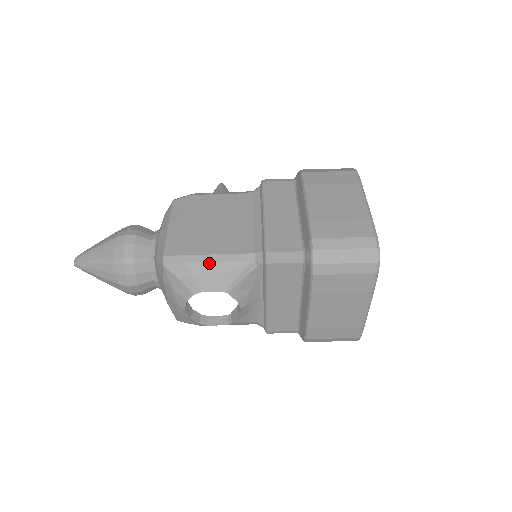
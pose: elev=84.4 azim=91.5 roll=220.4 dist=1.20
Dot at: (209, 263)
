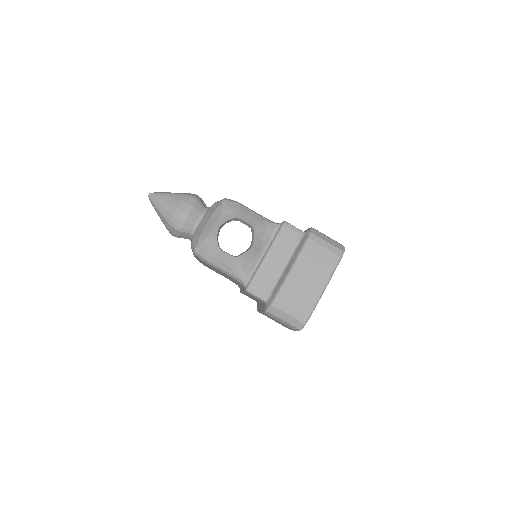
Dot at: (251, 211)
